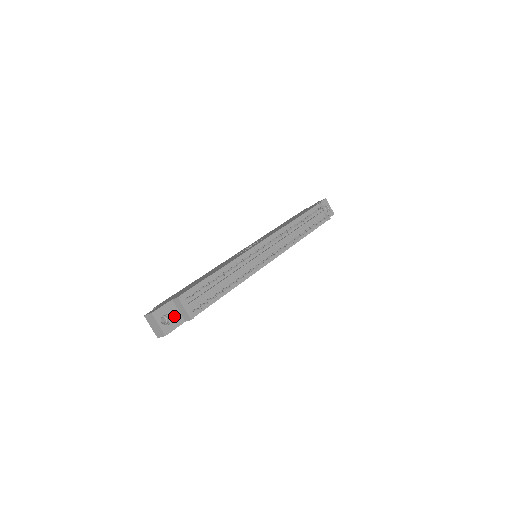
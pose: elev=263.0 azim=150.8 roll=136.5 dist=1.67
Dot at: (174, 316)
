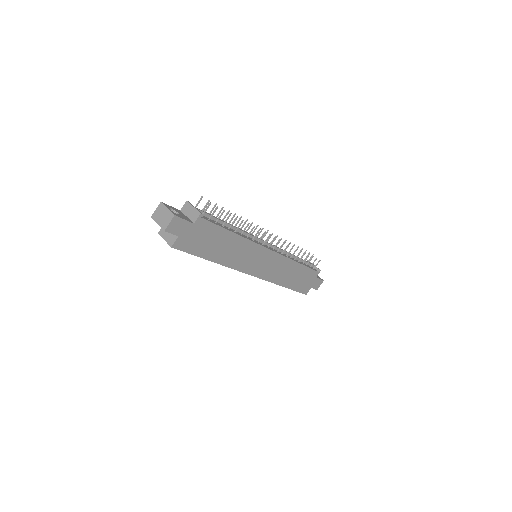
Dot at: (182, 216)
